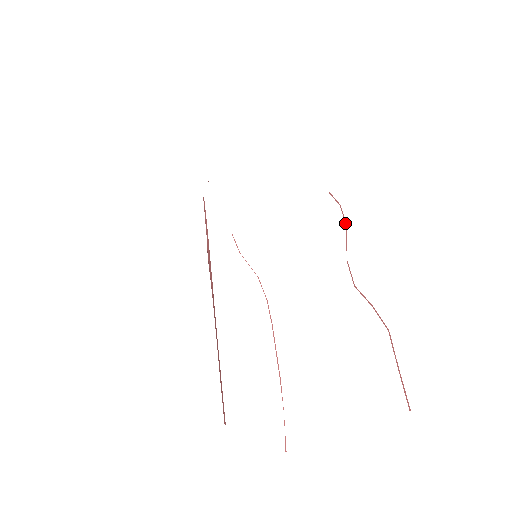
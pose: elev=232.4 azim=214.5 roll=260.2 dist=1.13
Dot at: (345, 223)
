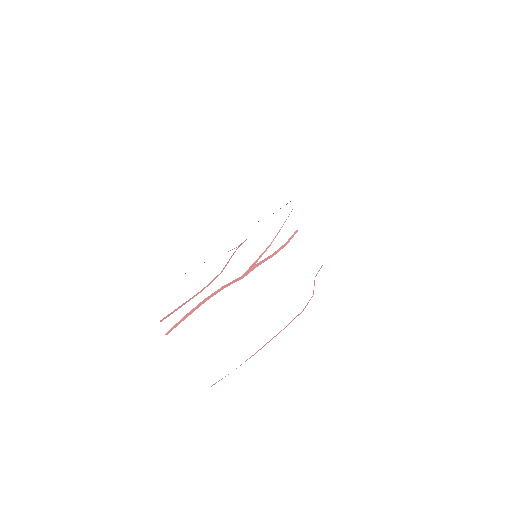
Dot at: occluded
